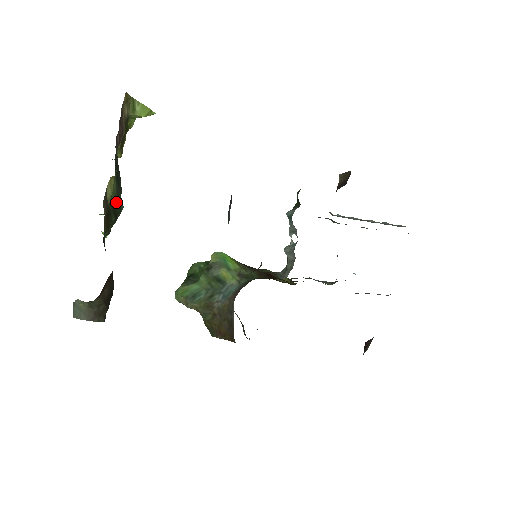
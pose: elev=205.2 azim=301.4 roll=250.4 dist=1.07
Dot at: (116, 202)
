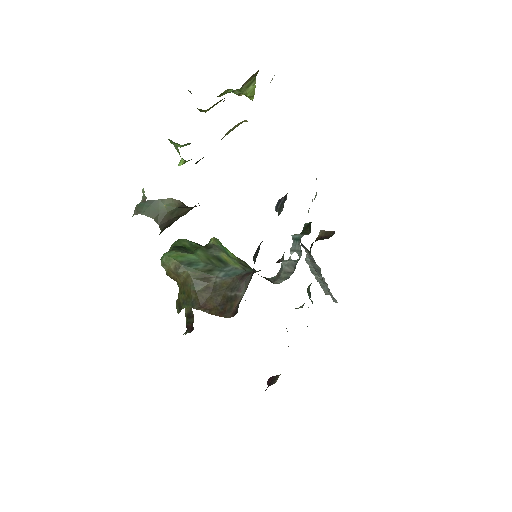
Dot at: occluded
